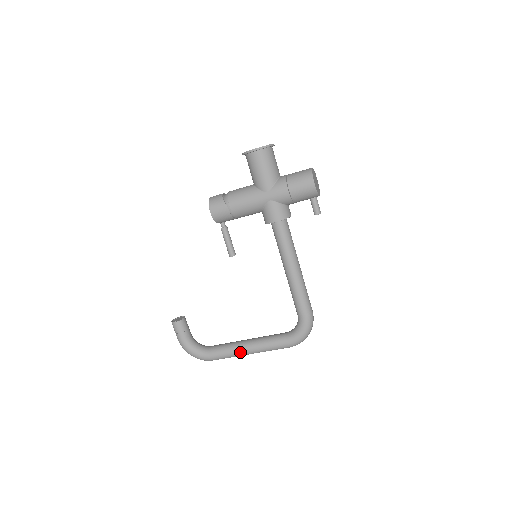
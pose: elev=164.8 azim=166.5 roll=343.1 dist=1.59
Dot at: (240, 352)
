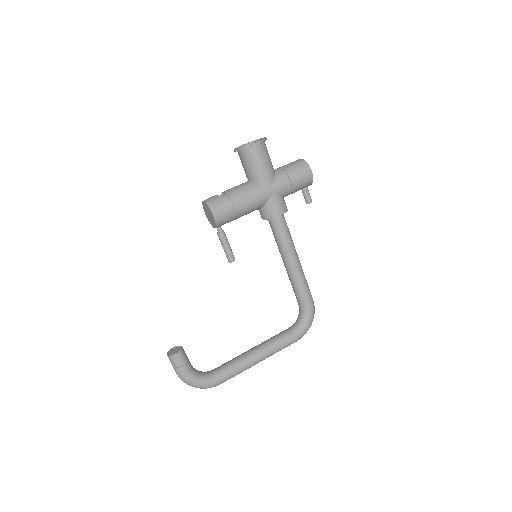
Dot at: (252, 363)
